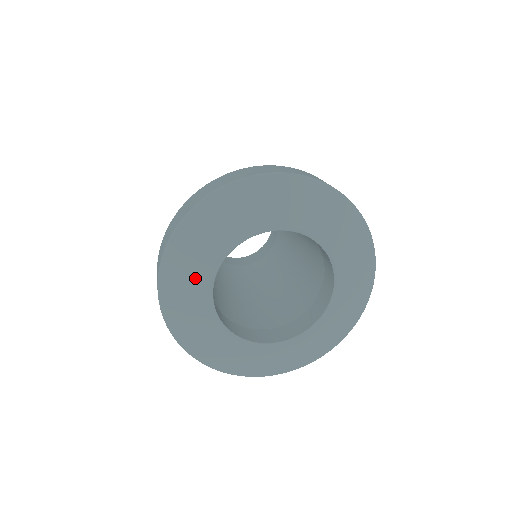
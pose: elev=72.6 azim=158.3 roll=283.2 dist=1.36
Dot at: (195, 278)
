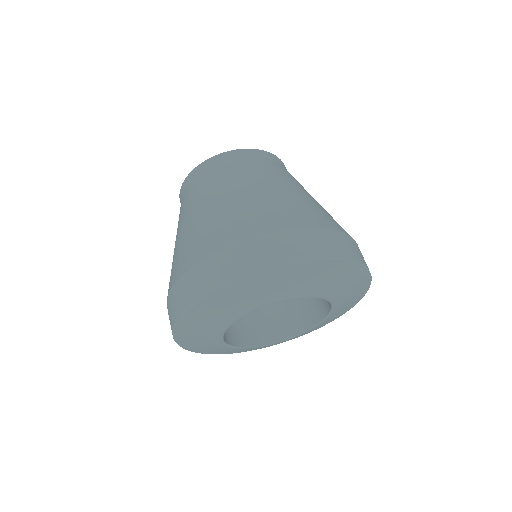
Dot at: (231, 310)
